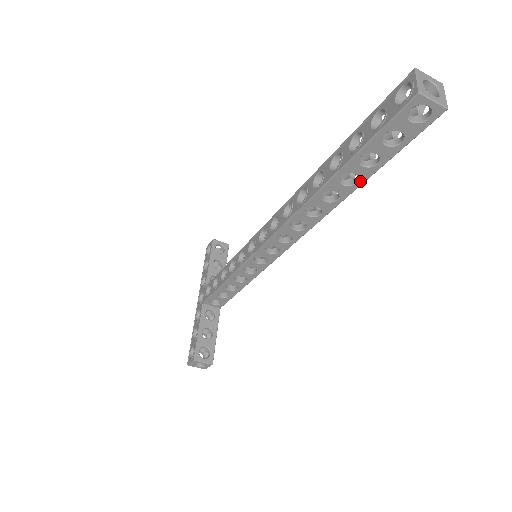
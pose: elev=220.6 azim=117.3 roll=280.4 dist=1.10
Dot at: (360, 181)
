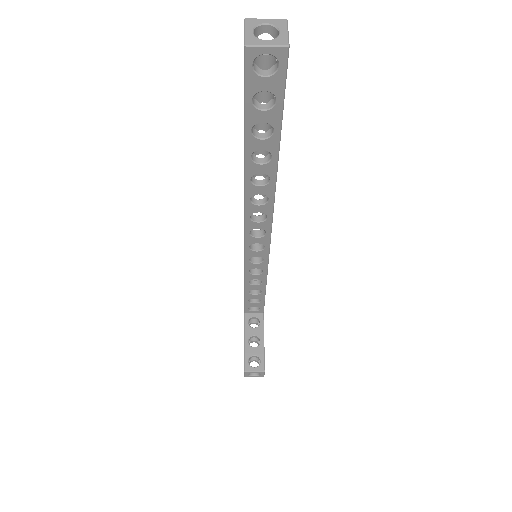
Dot at: (273, 154)
